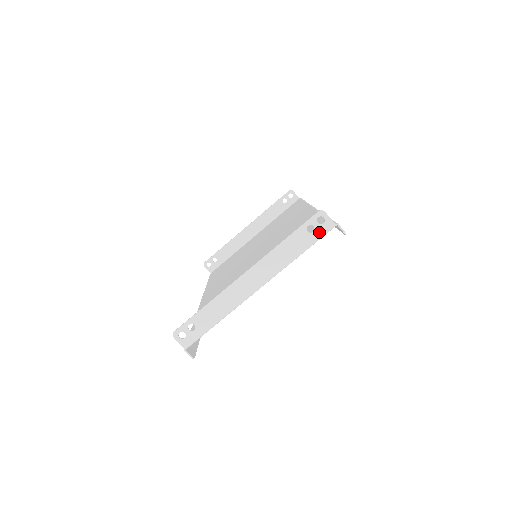
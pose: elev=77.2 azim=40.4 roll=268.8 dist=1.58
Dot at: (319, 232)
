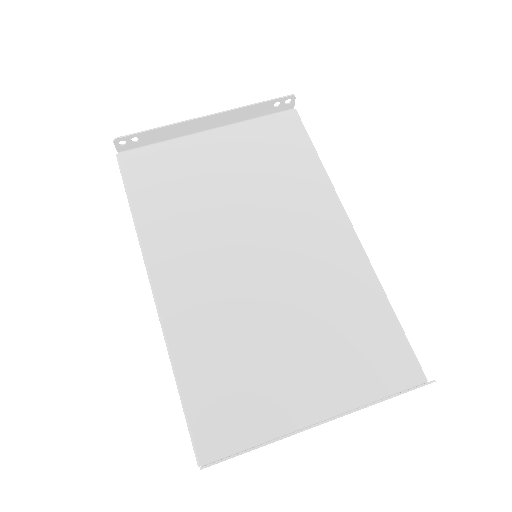
Dot at: occluded
